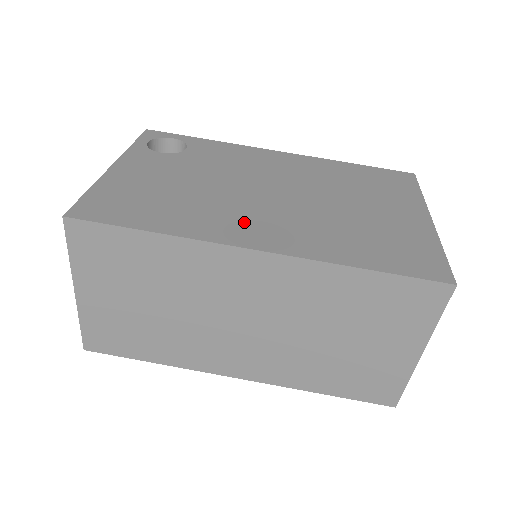
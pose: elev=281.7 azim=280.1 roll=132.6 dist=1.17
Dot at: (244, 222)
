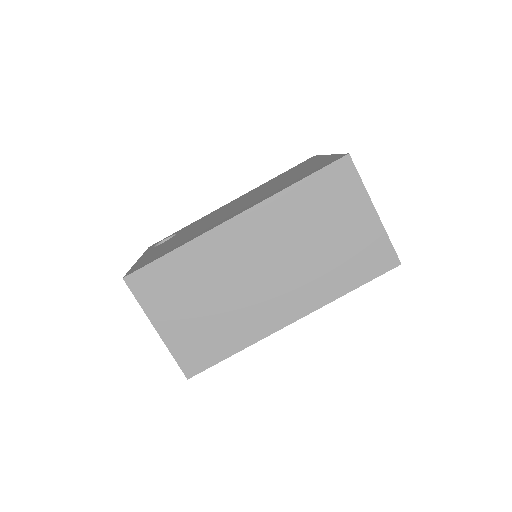
Dot at: occluded
